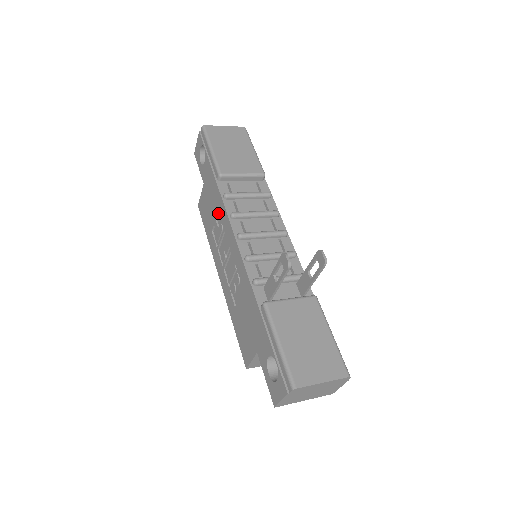
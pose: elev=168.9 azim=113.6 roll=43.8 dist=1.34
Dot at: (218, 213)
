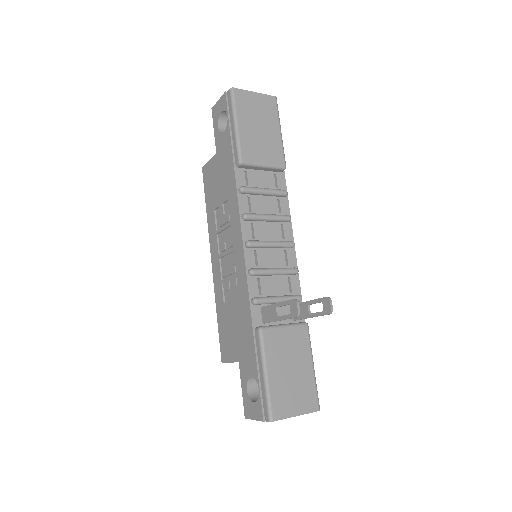
Dot at: (227, 200)
